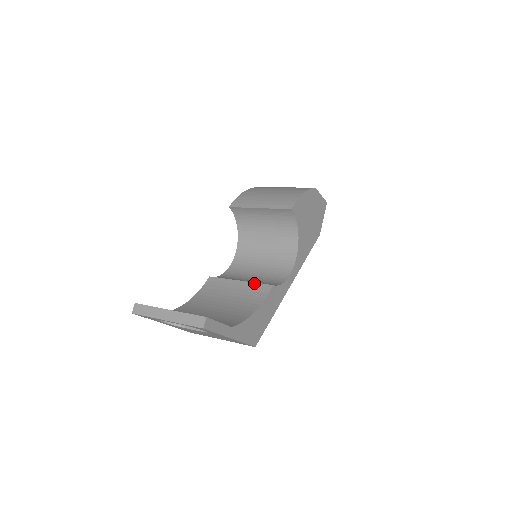
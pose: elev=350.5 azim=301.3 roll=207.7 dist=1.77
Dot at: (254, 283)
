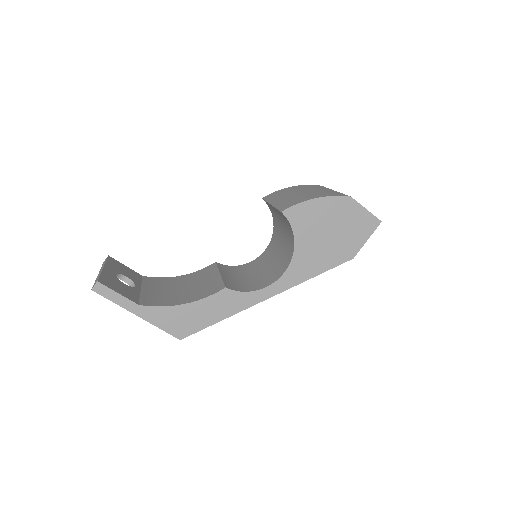
Dot at: (221, 280)
